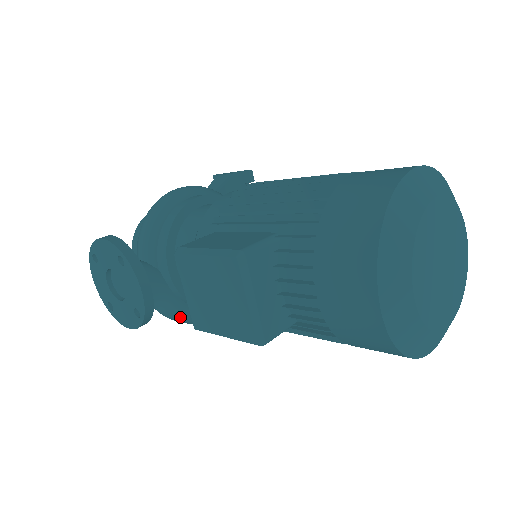
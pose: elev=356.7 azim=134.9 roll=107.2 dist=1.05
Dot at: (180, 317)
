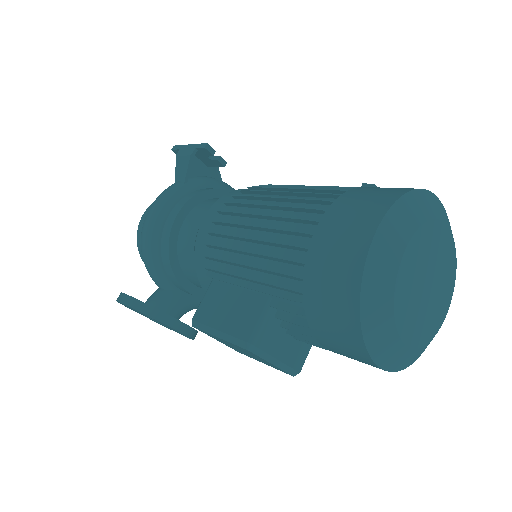
Dot at: occluded
